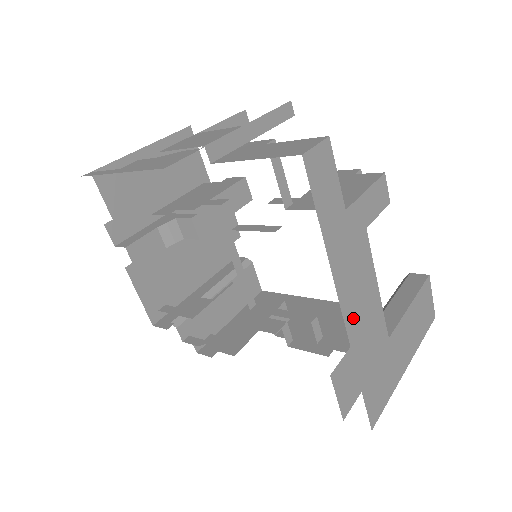
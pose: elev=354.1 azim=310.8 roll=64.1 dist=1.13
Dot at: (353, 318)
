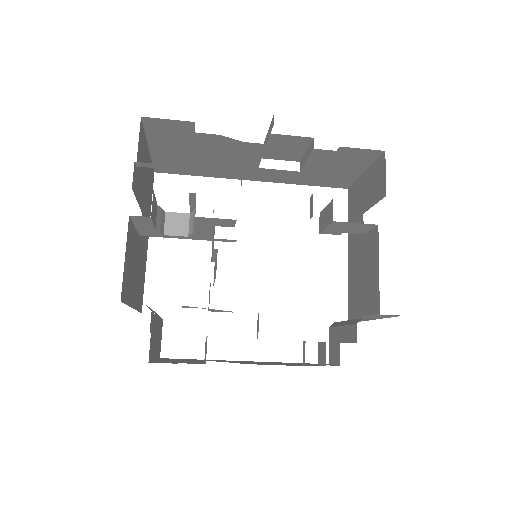
Dot at: occluded
